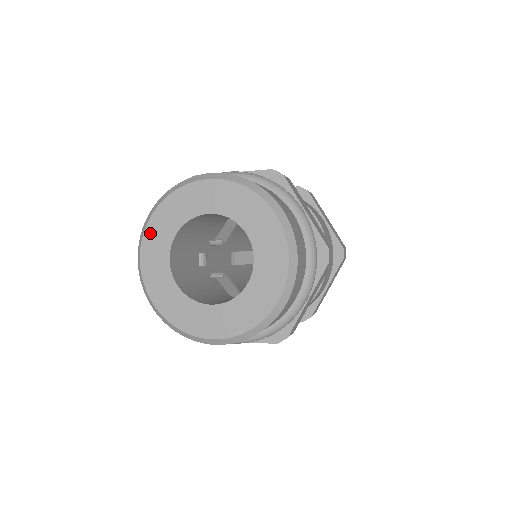
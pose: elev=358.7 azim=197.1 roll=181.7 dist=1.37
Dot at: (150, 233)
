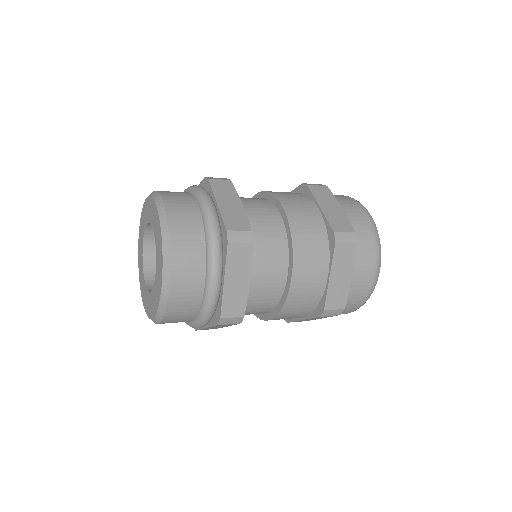
Dot at: (139, 248)
